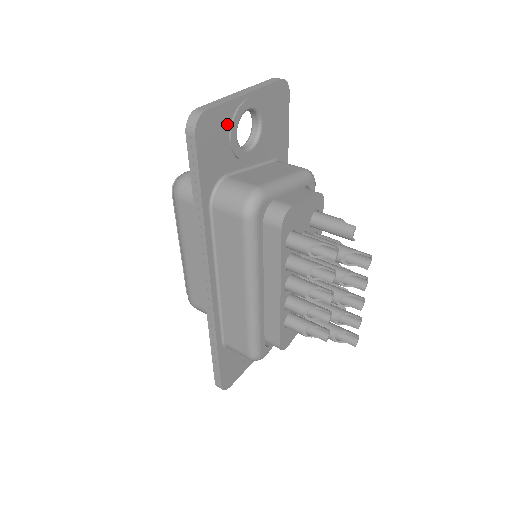
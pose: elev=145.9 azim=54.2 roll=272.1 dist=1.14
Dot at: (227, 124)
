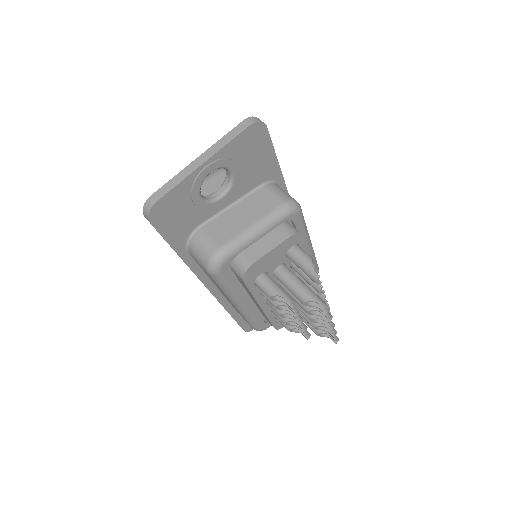
Dot at: (186, 196)
